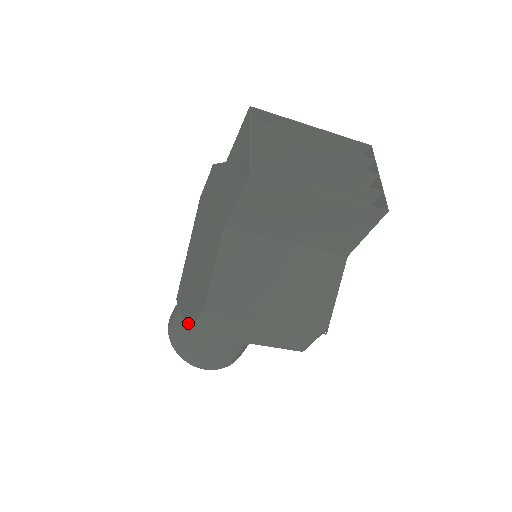
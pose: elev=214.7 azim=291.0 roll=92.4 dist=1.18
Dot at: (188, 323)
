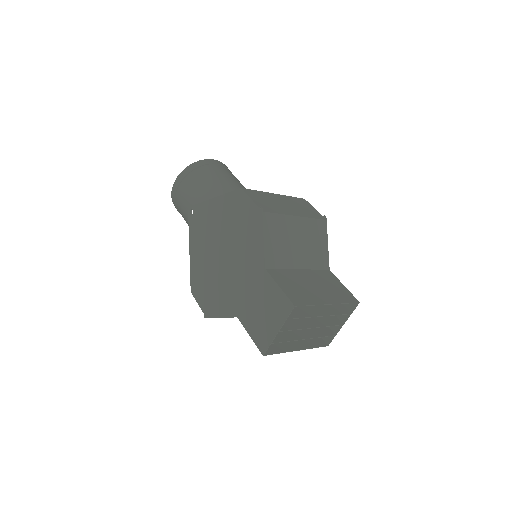
Dot at: (192, 282)
